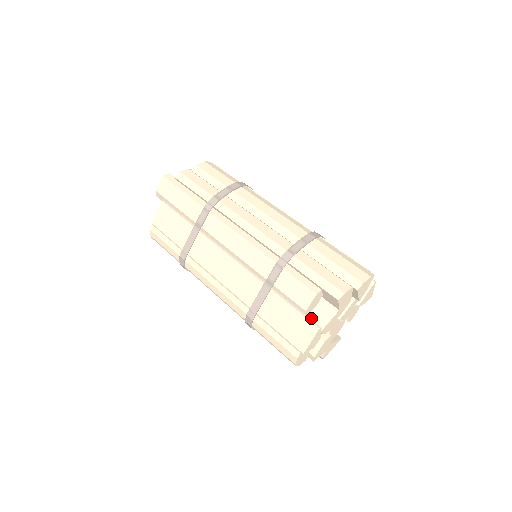
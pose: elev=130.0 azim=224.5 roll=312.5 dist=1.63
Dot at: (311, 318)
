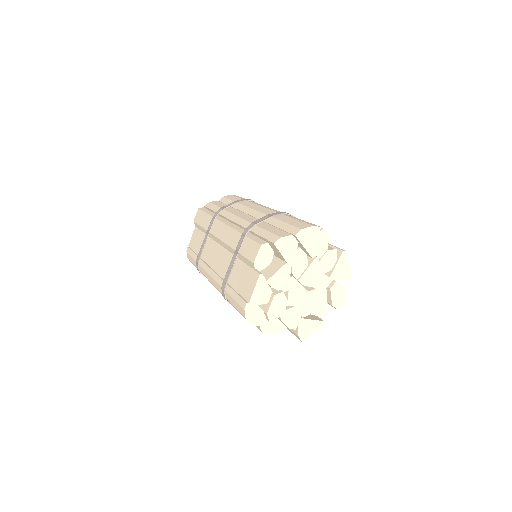
Dot at: (263, 274)
